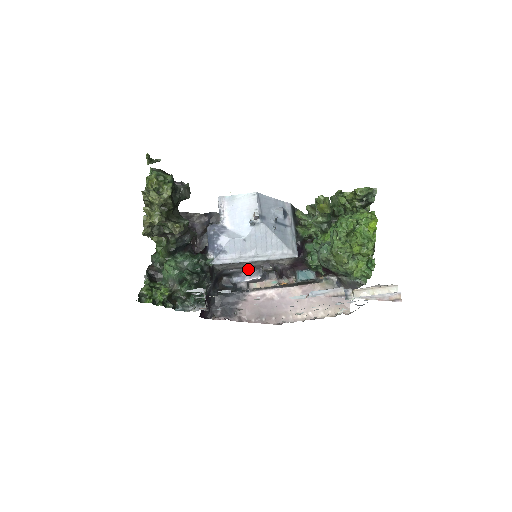
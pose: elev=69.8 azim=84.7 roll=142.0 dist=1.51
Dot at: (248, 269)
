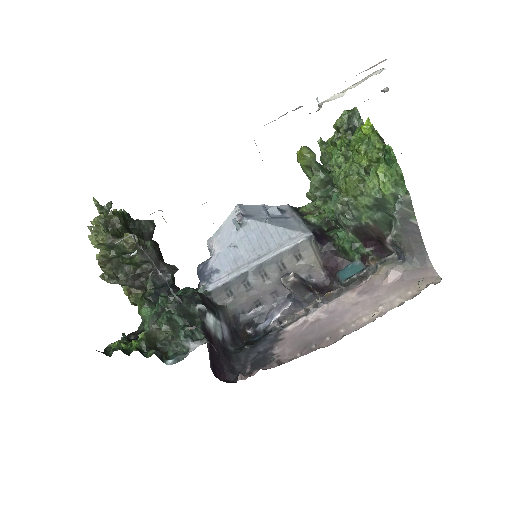
Dot at: (272, 302)
